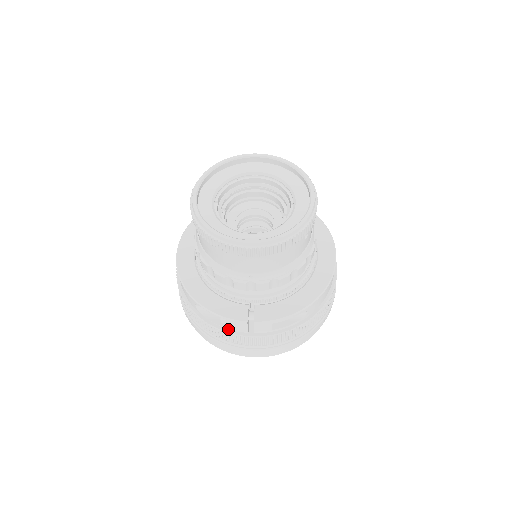
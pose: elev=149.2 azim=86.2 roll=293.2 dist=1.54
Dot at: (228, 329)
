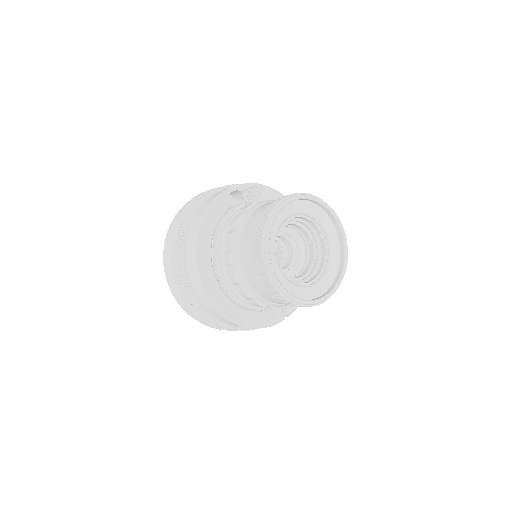
Dot at: occluded
